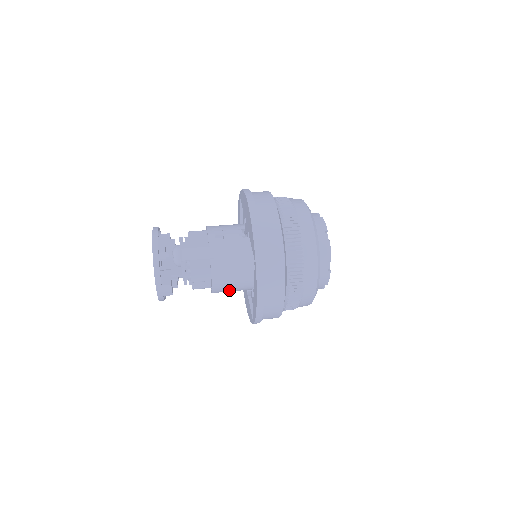
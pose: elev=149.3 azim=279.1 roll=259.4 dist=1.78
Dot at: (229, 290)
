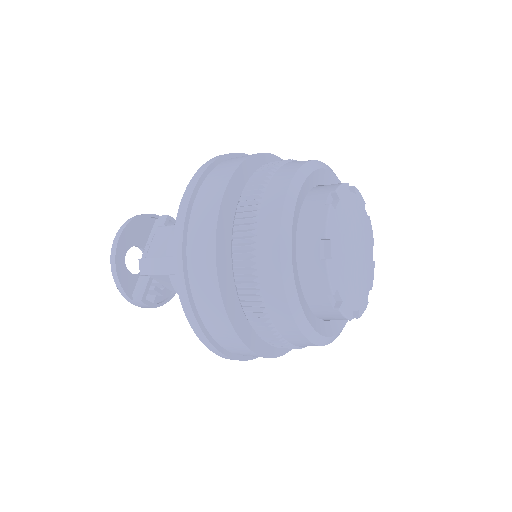
Dot at: occluded
